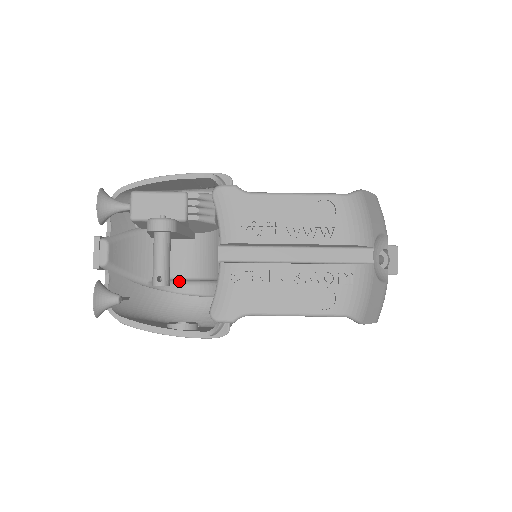
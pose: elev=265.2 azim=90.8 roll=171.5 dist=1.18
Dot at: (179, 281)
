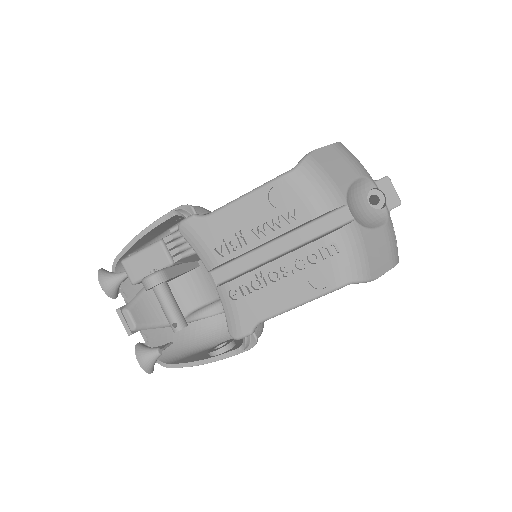
Dot at: (208, 305)
